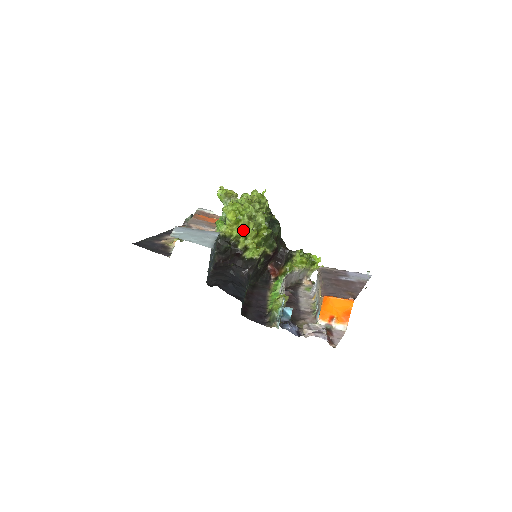
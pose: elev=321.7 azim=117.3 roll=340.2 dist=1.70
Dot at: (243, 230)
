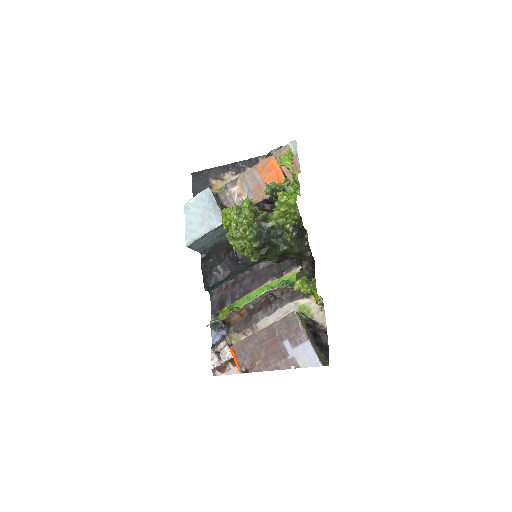
Dot at: occluded
